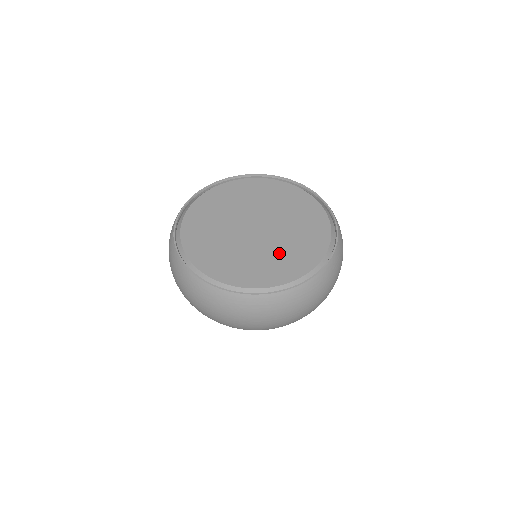
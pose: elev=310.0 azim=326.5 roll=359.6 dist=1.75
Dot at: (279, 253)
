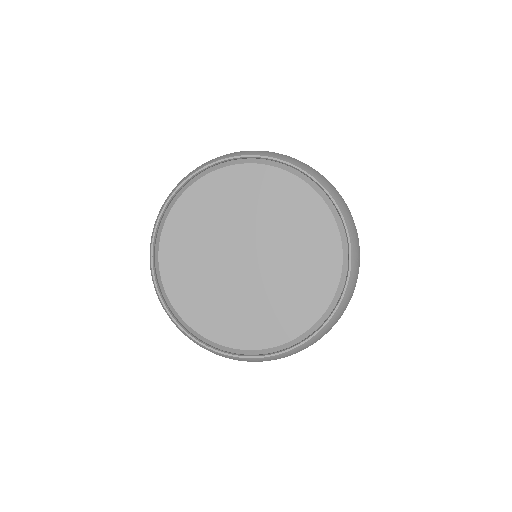
Dot at: (237, 306)
